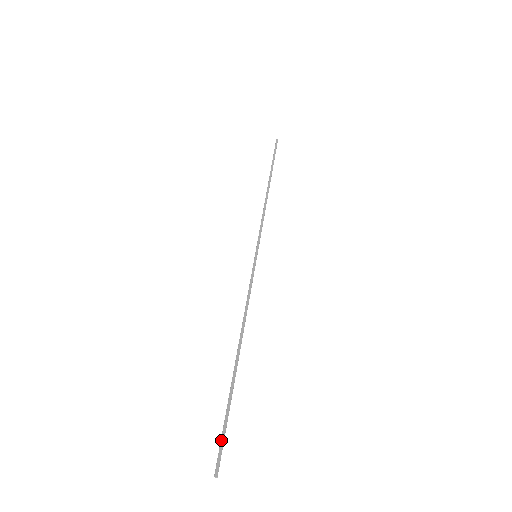
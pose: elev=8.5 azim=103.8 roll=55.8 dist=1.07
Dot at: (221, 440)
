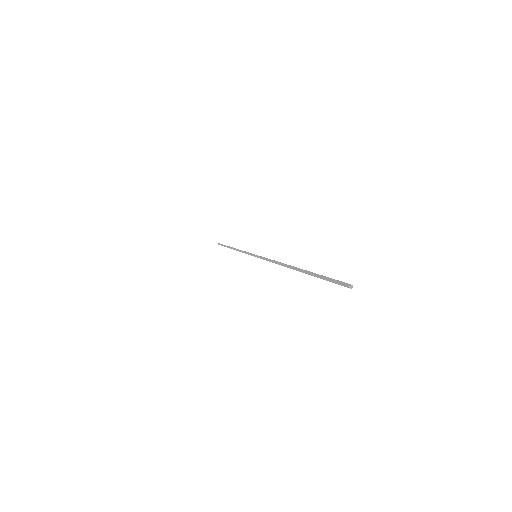
Dot at: occluded
